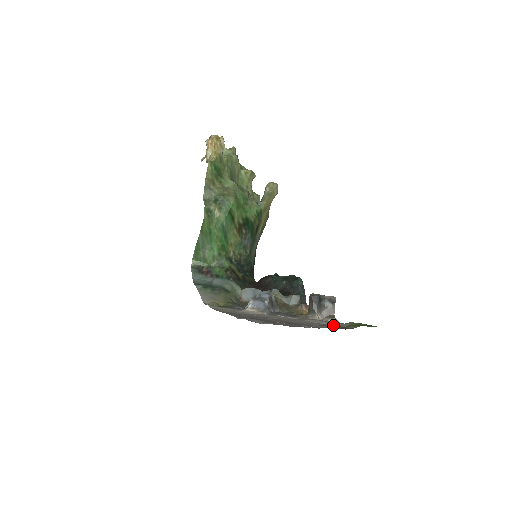
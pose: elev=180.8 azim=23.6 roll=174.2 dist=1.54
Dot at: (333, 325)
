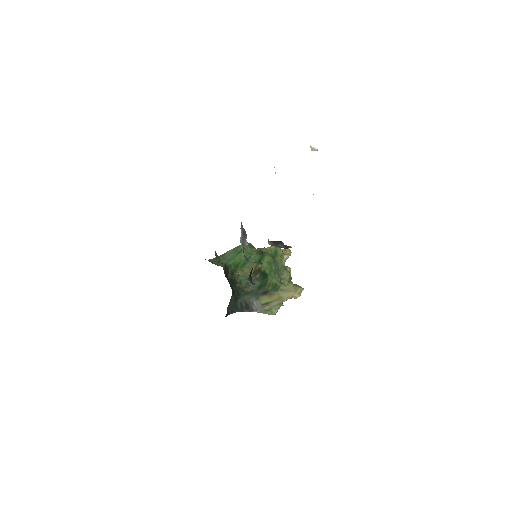
Dot at: occluded
